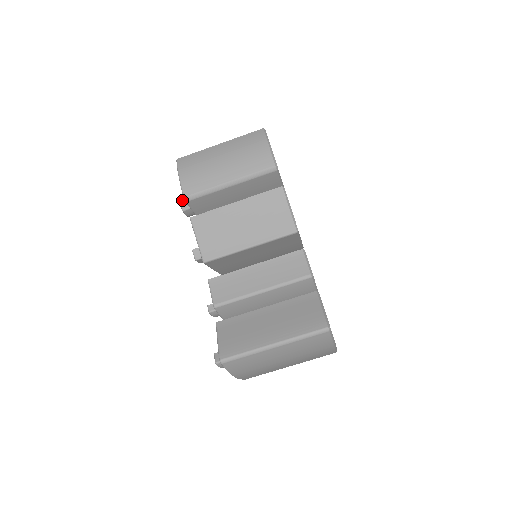
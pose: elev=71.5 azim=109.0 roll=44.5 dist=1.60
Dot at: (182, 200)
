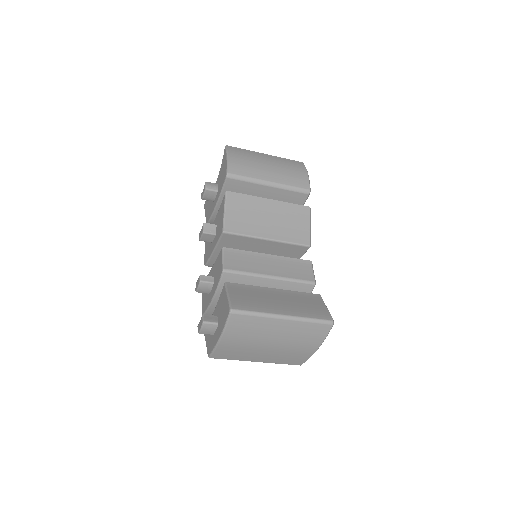
Dot at: occluded
